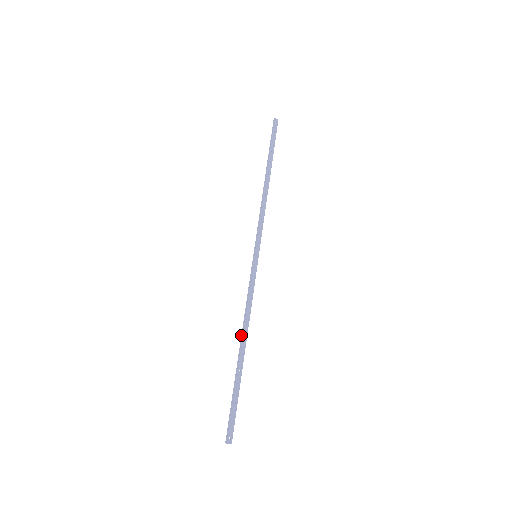
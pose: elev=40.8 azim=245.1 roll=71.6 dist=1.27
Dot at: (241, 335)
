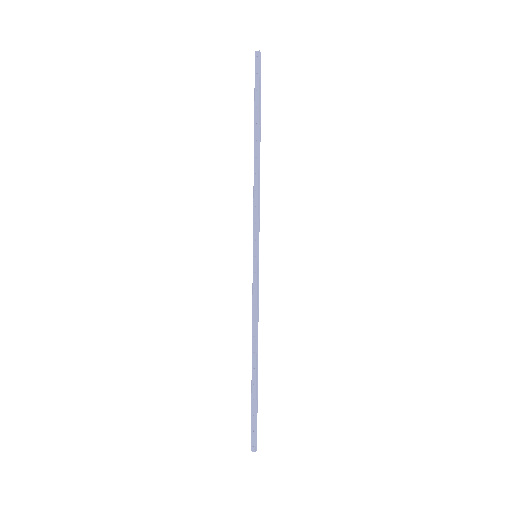
Dot at: (253, 347)
